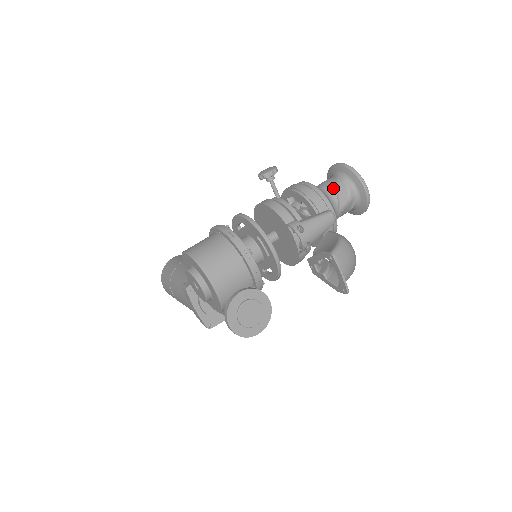
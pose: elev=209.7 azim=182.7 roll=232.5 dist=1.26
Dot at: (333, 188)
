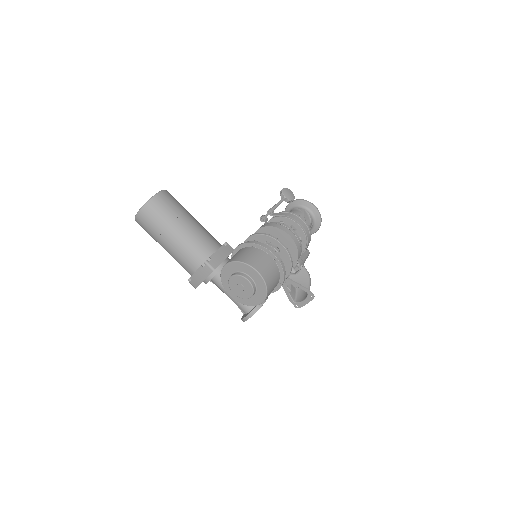
Dot at: occluded
